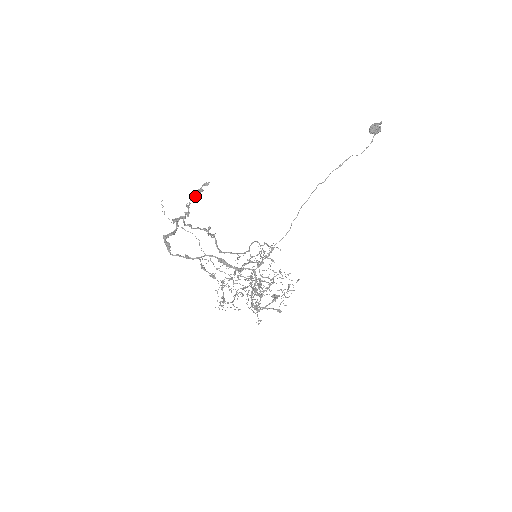
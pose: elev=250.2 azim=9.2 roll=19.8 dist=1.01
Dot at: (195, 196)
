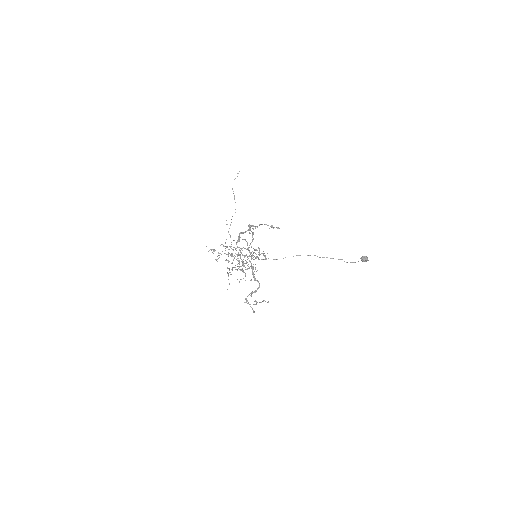
Dot at: (268, 225)
